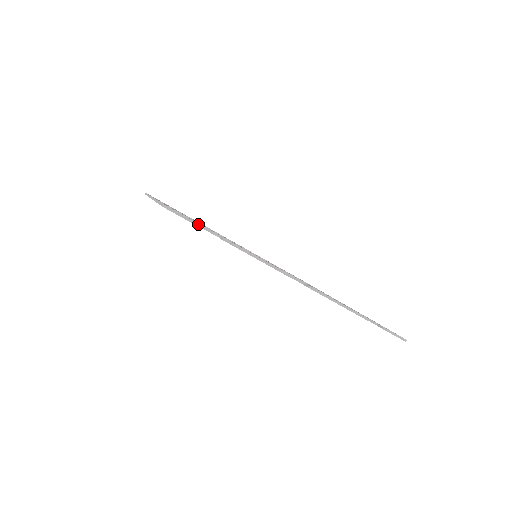
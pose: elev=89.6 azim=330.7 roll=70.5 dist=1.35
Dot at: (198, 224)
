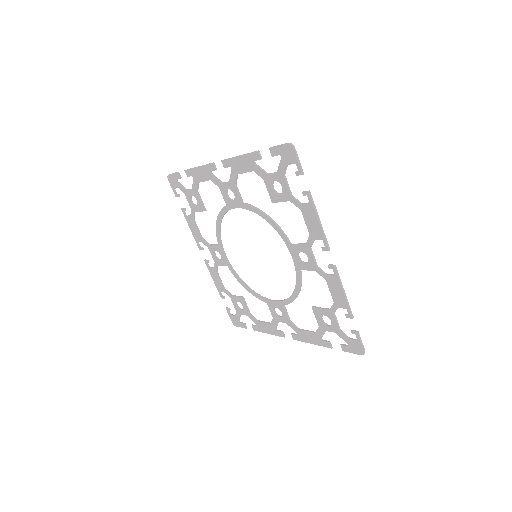
Dot at: (177, 172)
